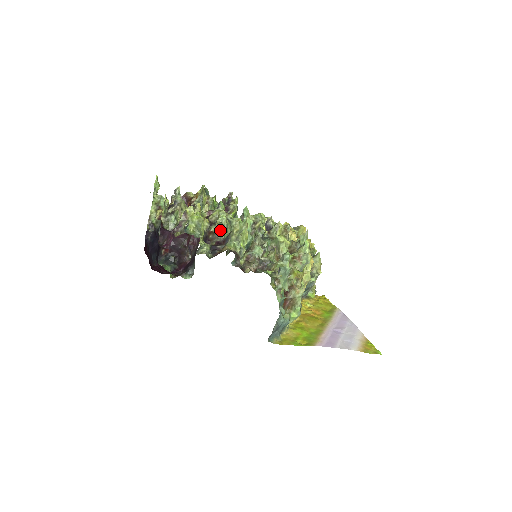
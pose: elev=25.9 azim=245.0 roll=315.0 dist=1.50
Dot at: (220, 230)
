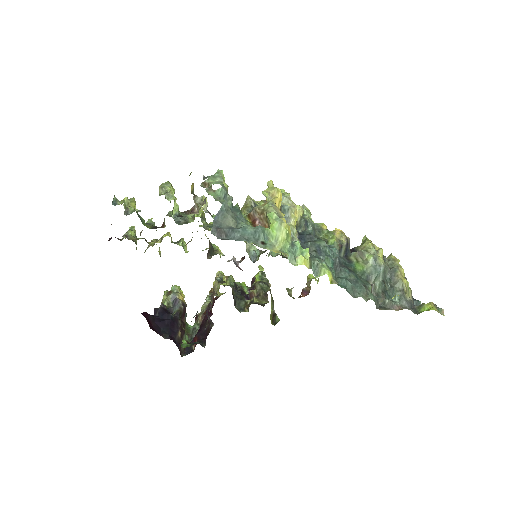
Dot at: occluded
